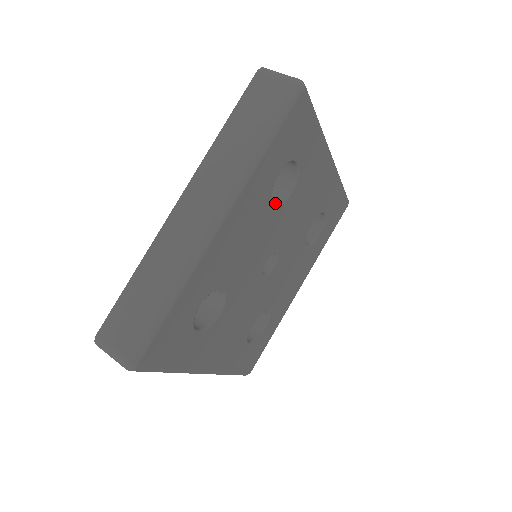
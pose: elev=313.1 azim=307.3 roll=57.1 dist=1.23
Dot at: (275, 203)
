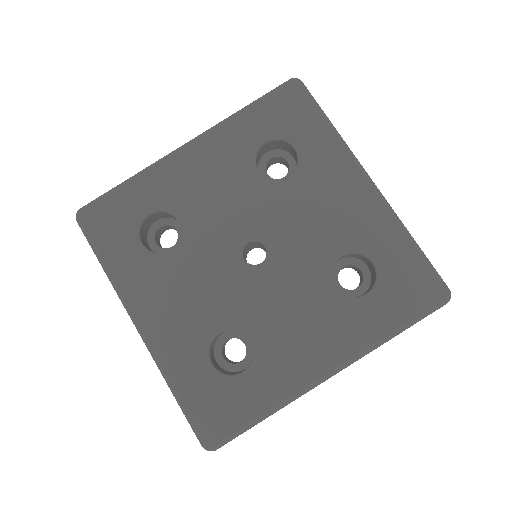
Dot at: occluded
